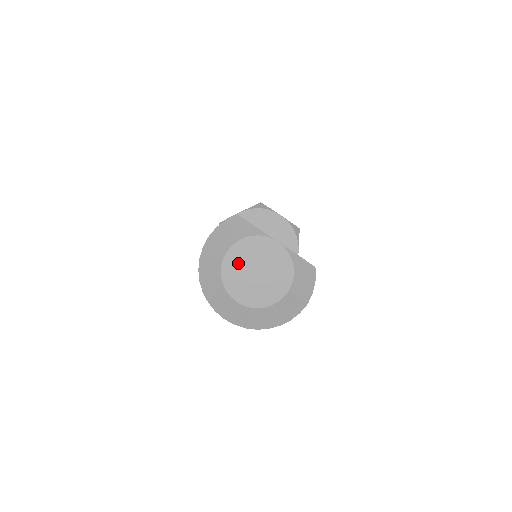
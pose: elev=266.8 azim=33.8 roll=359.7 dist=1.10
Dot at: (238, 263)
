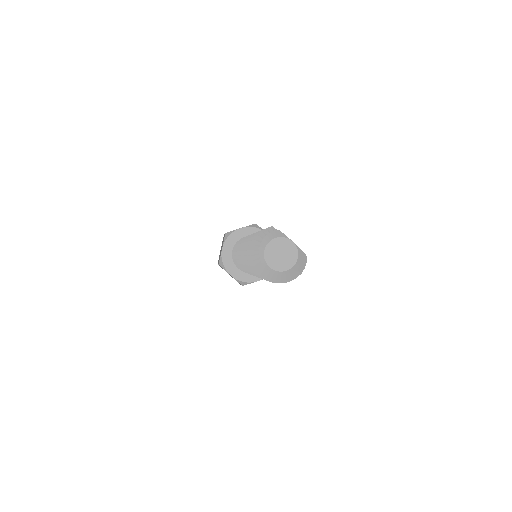
Dot at: (273, 249)
